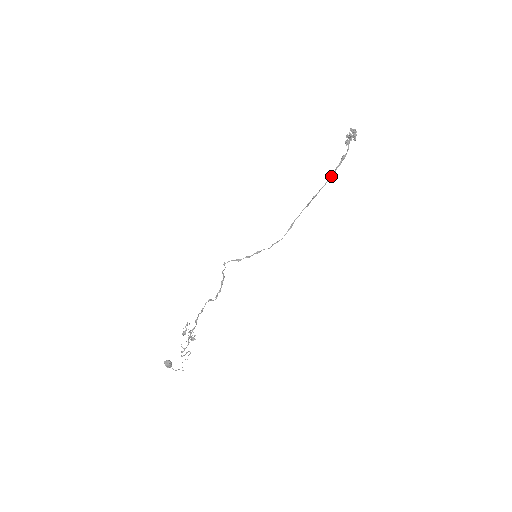
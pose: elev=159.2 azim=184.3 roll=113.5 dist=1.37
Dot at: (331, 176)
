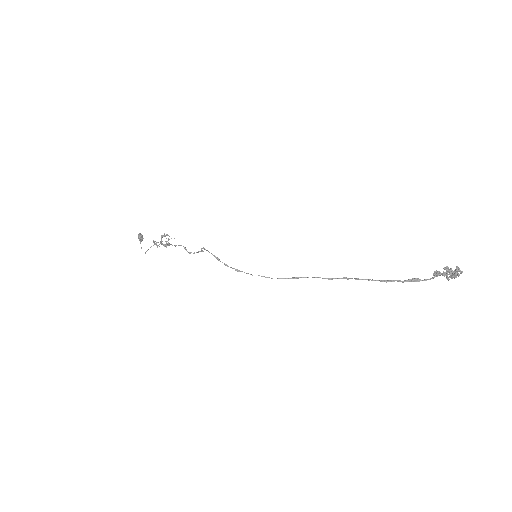
Dot at: (383, 280)
